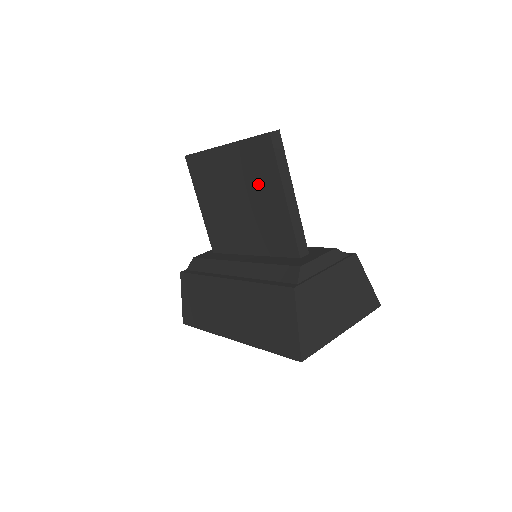
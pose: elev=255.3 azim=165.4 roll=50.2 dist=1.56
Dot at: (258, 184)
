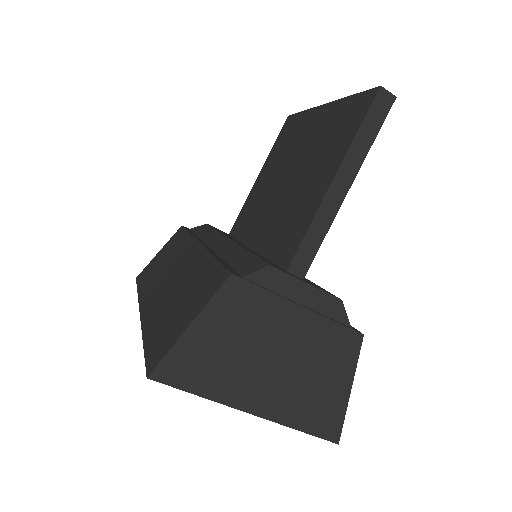
Dot at: (321, 156)
